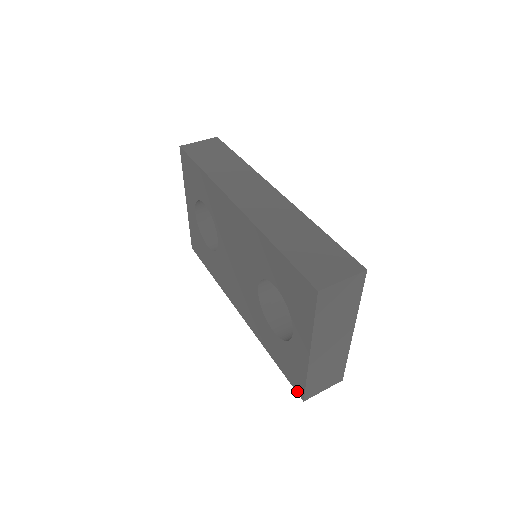
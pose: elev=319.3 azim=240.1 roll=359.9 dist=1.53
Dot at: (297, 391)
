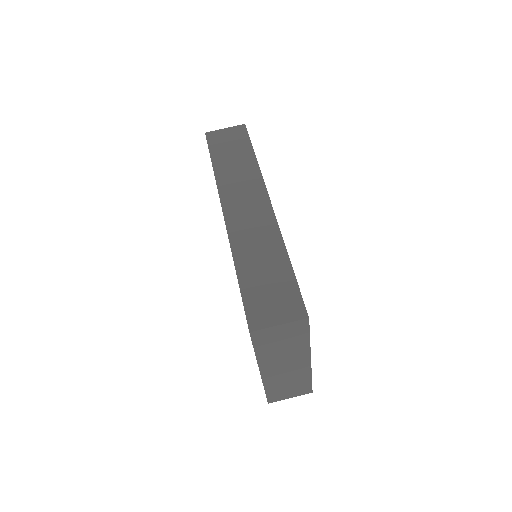
Dot at: occluded
